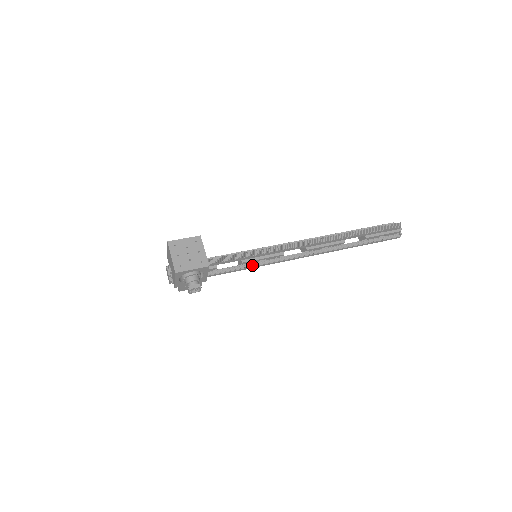
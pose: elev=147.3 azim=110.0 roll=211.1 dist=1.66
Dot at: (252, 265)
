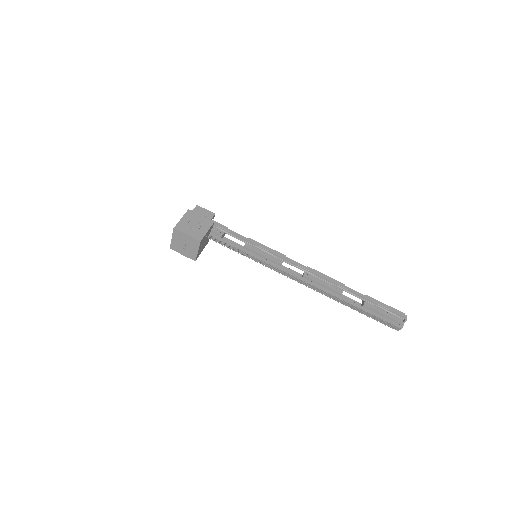
Dot at: occluded
